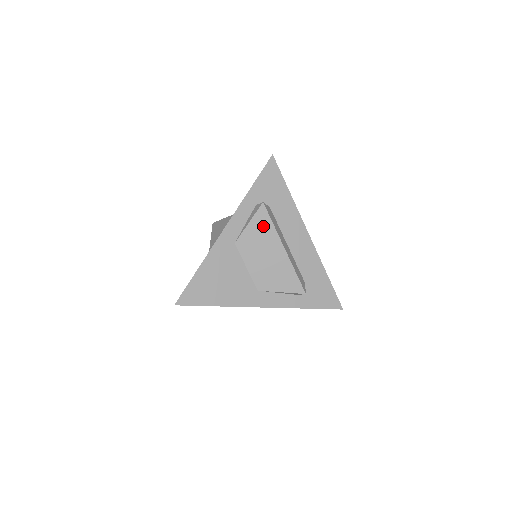
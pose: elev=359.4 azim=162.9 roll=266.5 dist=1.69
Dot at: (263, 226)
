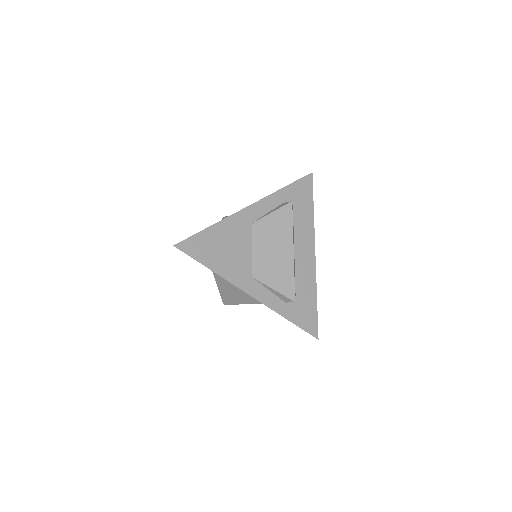
Dot at: (283, 221)
